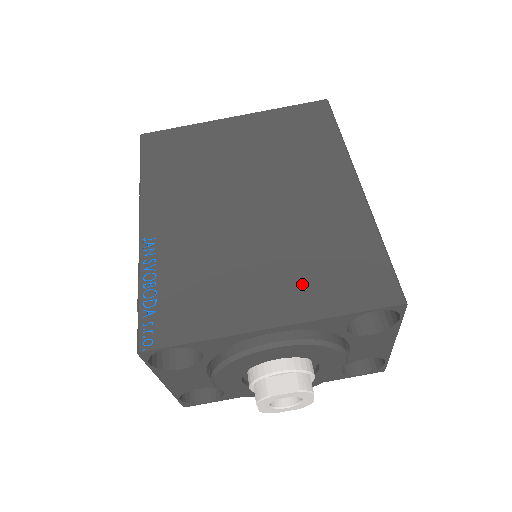
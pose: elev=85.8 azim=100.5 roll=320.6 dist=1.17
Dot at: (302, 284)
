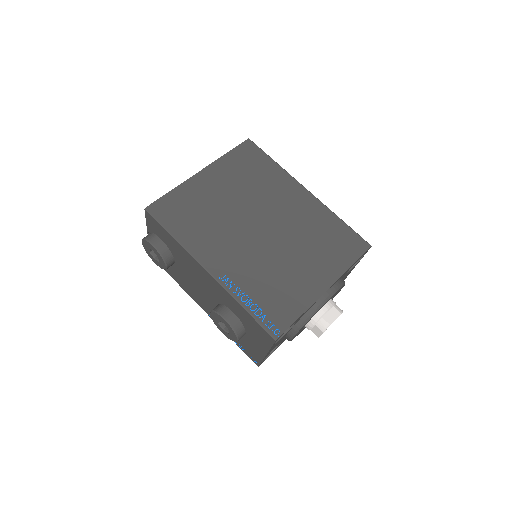
Dot at: (324, 260)
